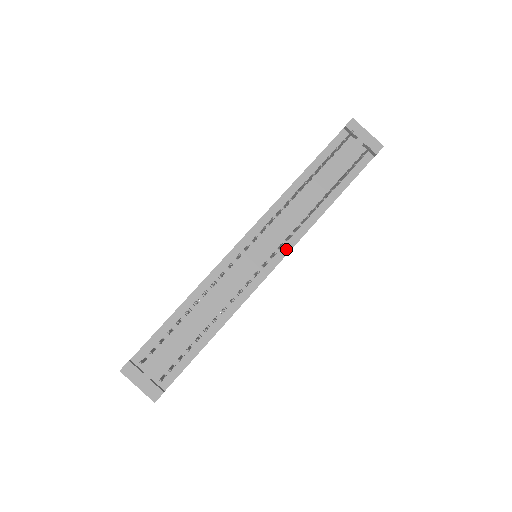
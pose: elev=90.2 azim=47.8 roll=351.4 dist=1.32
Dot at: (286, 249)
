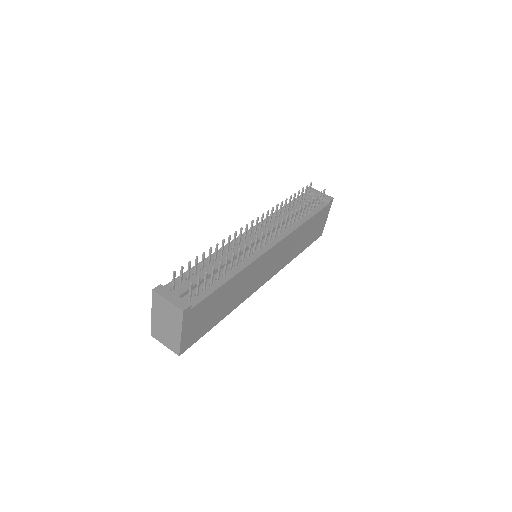
Dot at: (279, 238)
